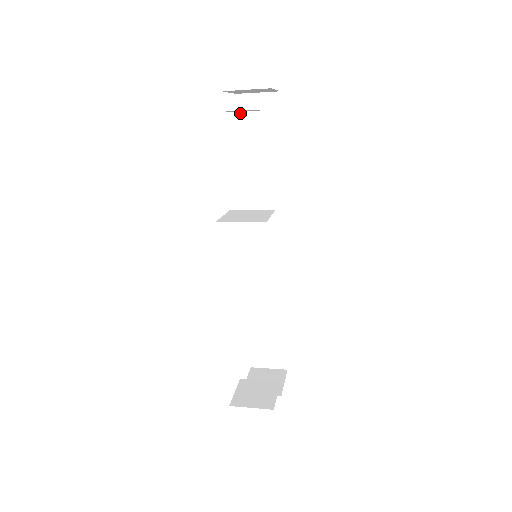
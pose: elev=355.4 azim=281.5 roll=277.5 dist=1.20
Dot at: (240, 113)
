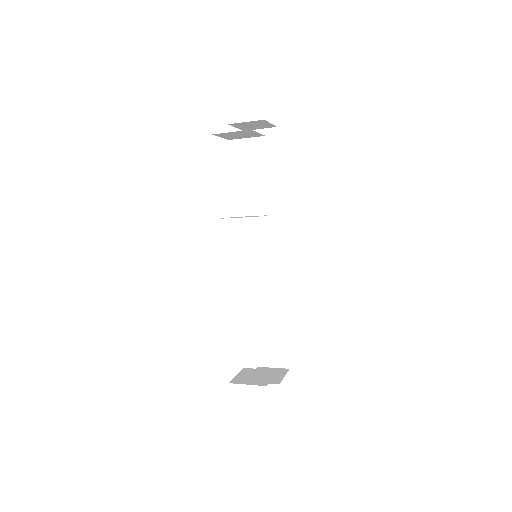
Dot at: (247, 145)
